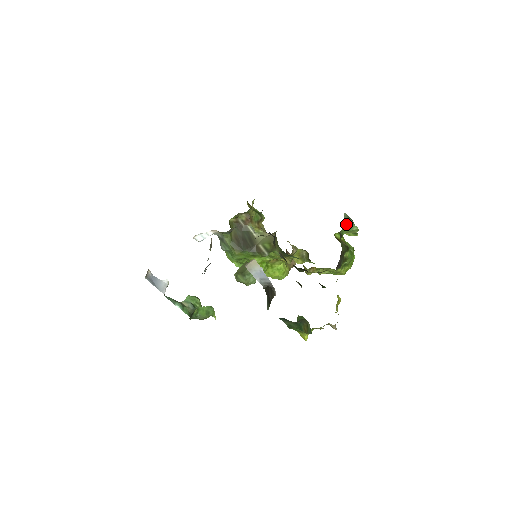
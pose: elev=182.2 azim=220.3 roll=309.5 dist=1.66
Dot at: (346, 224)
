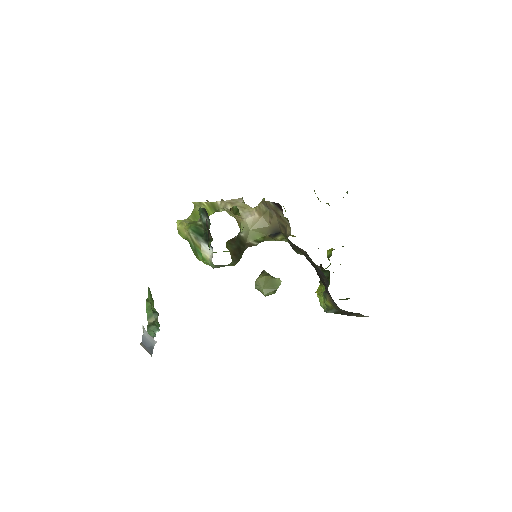
Dot at: occluded
